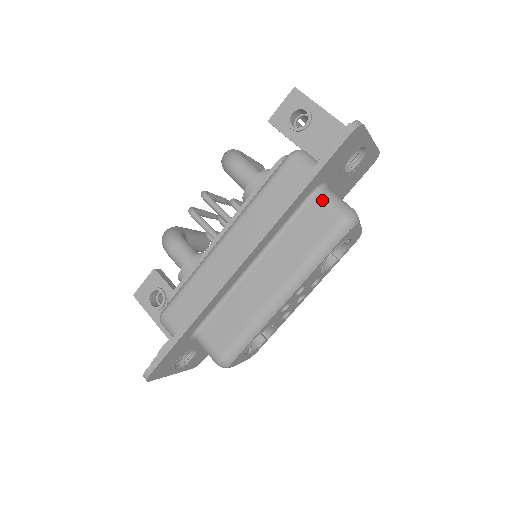
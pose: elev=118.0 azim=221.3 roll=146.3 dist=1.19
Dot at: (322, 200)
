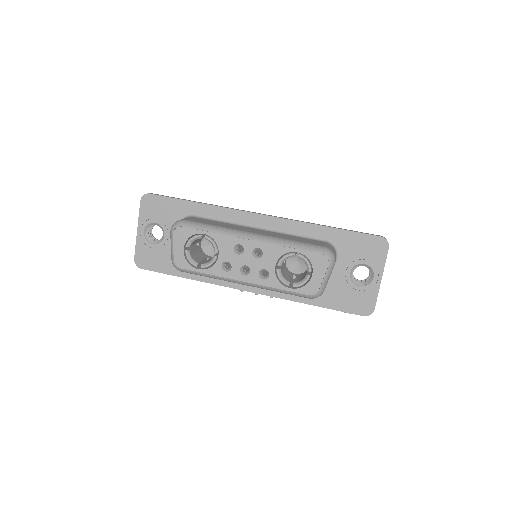
Dot at: (329, 244)
